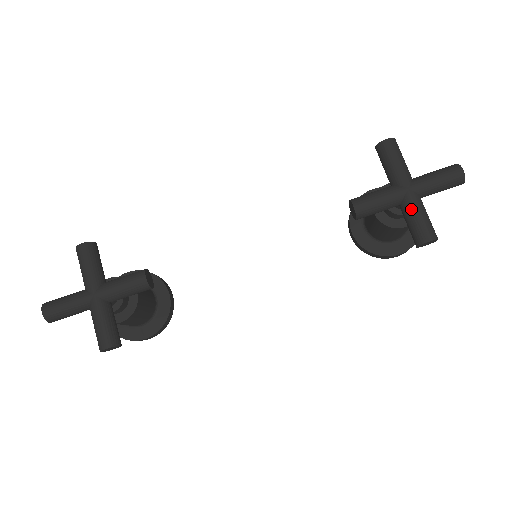
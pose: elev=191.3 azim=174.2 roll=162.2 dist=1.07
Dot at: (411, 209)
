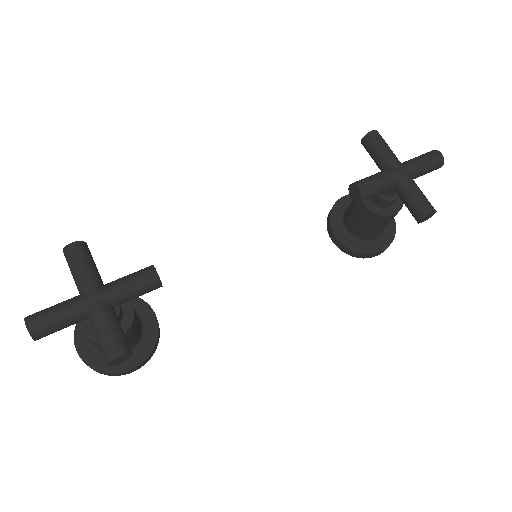
Dot at: (408, 187)
